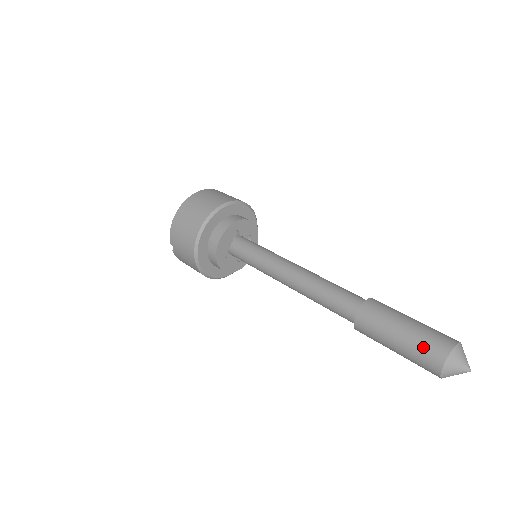
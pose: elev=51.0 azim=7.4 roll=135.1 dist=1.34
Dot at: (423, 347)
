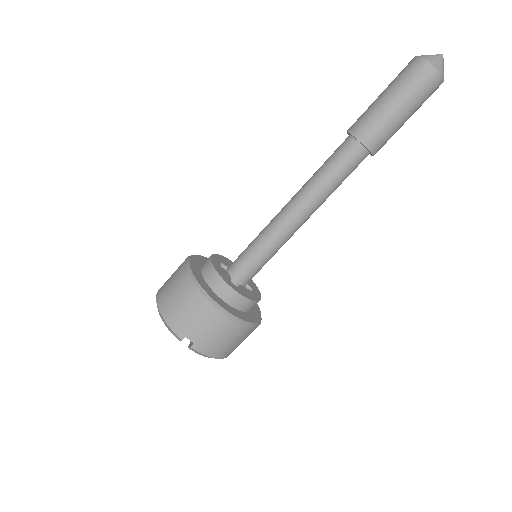
Dot at: (405, 77)
